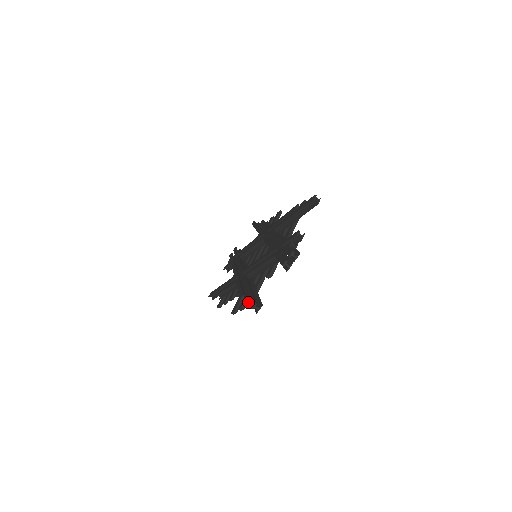
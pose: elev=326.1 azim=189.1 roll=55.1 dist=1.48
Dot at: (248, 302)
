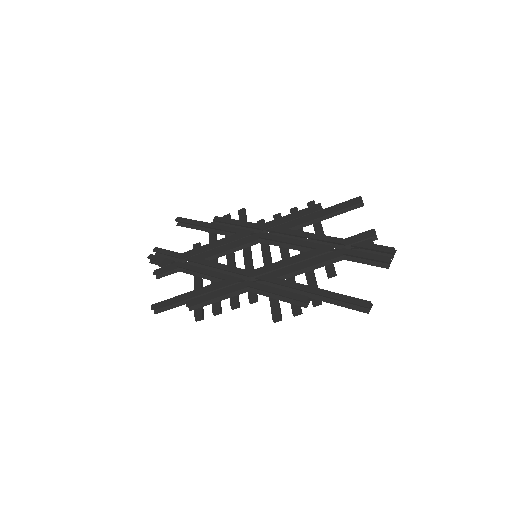
Dot at: (314, 305)
